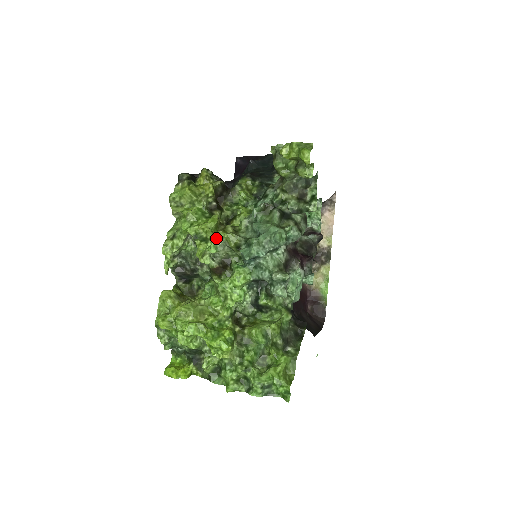
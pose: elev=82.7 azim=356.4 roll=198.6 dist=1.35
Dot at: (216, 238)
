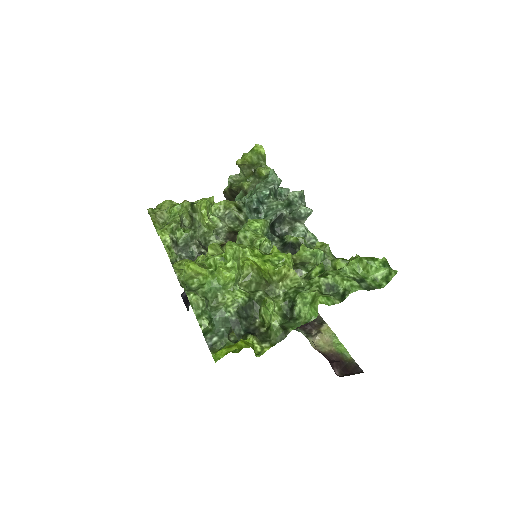
Dot at: (213, 211)
